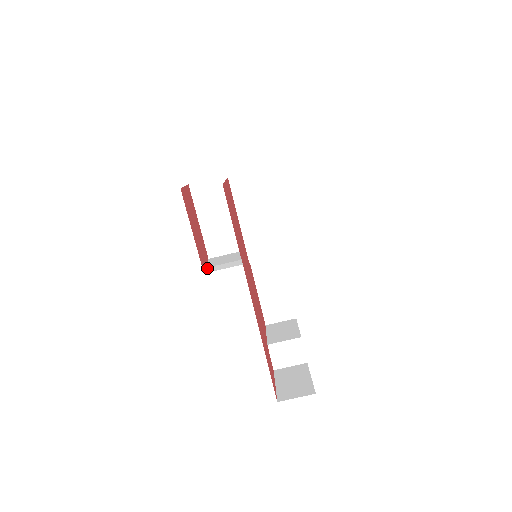
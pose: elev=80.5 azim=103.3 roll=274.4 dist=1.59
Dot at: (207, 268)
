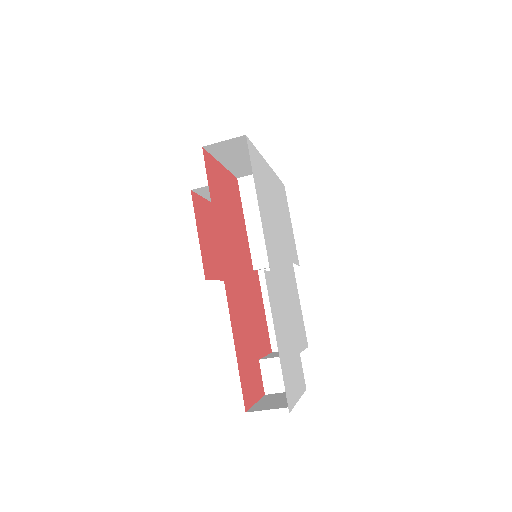
Dot at: occluded
